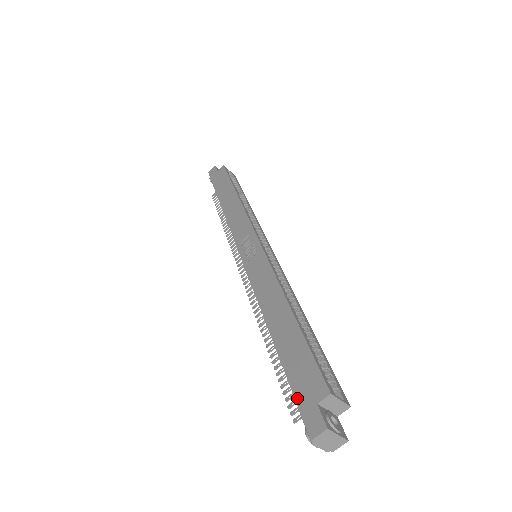
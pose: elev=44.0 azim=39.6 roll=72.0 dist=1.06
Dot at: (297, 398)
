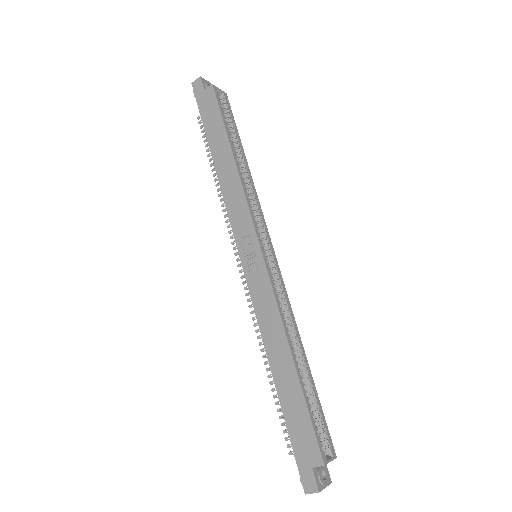
Dot at: (296, 454)
